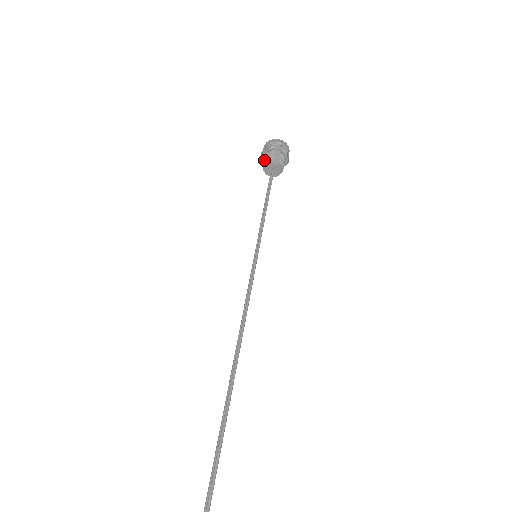
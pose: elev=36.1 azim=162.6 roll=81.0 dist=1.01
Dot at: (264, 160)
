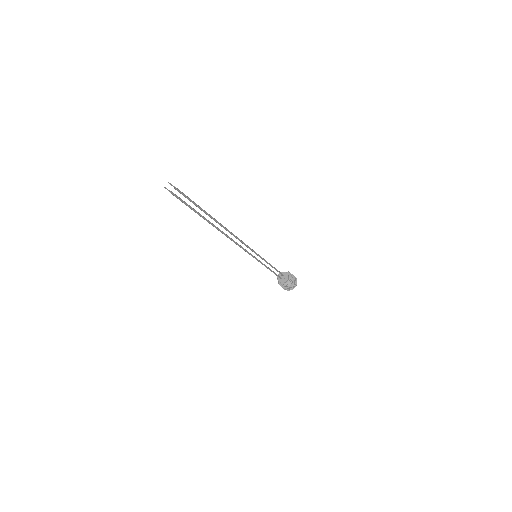
Dot at: occluded
